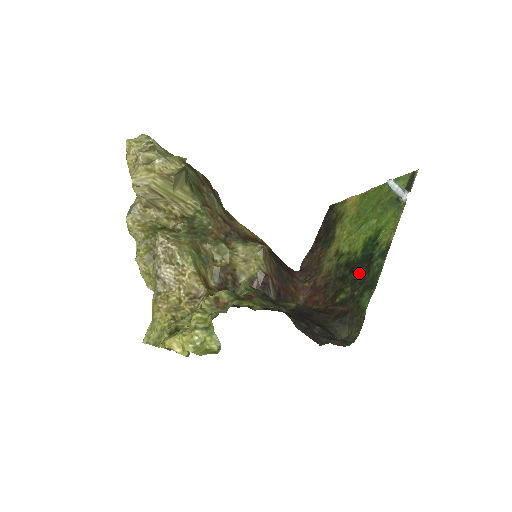
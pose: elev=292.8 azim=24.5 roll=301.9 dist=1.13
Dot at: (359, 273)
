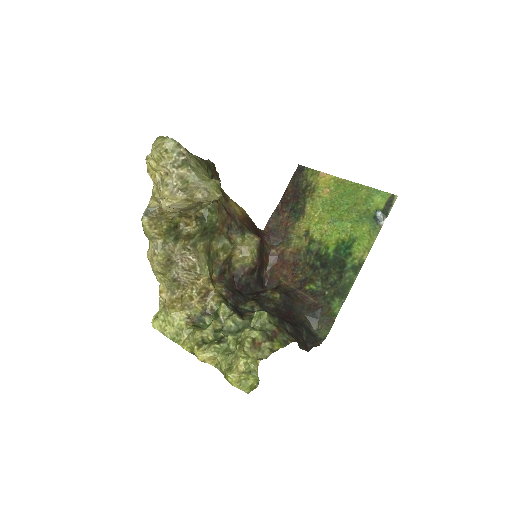
Dot at: (331, 274)
